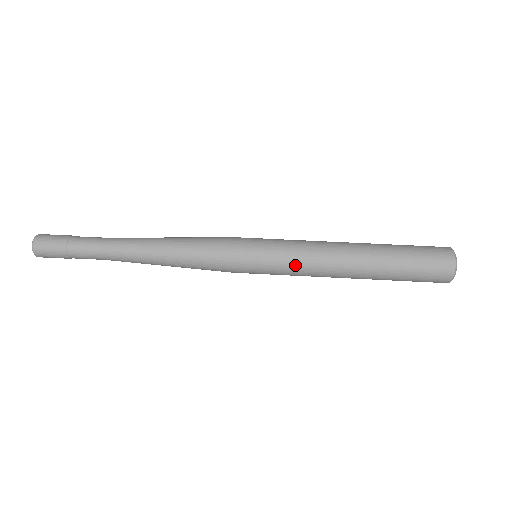
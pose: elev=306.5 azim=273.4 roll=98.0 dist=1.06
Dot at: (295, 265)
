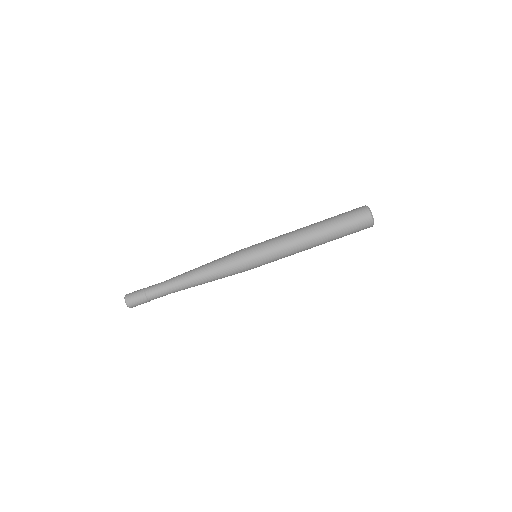
Dot at: occluded
